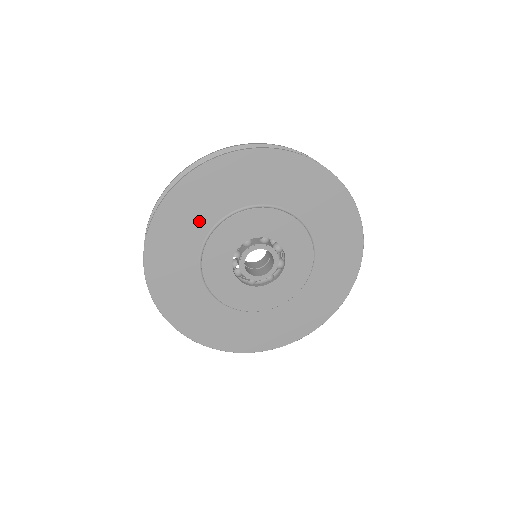
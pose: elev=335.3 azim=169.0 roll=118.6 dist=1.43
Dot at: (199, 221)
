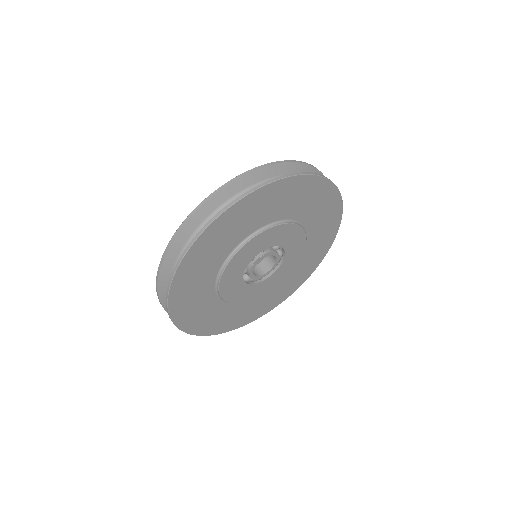
Dot at: (206, 304)
